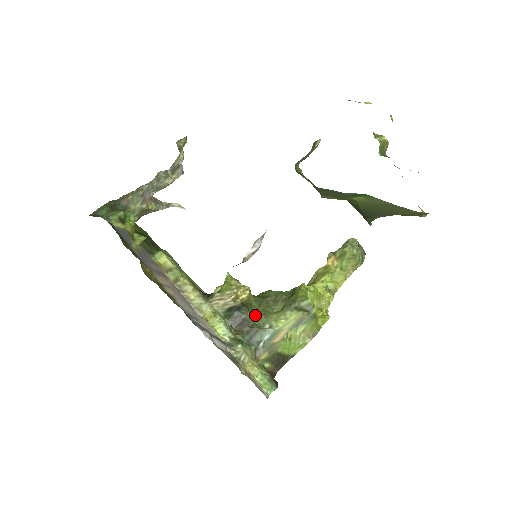
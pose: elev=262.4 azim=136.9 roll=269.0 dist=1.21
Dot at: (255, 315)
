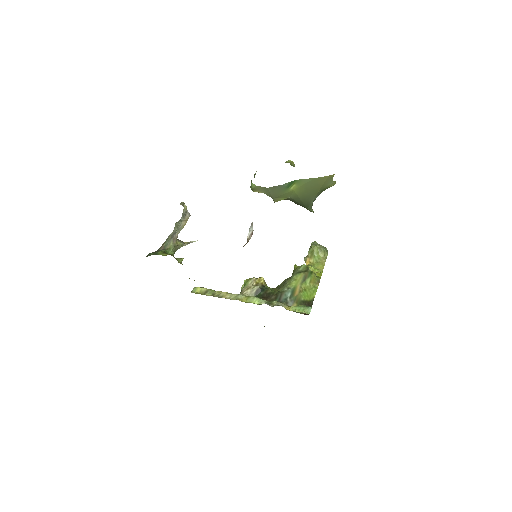
Dot at: occluded
